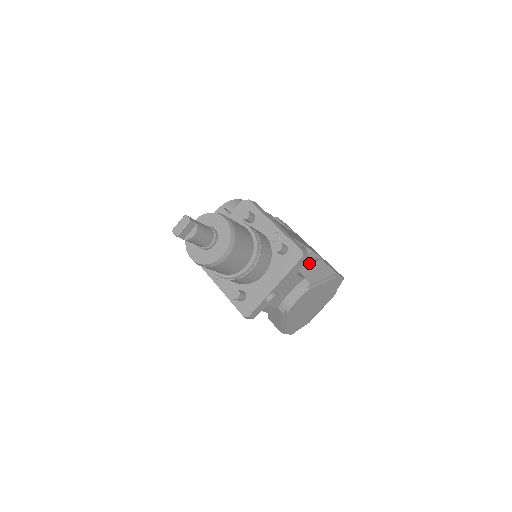
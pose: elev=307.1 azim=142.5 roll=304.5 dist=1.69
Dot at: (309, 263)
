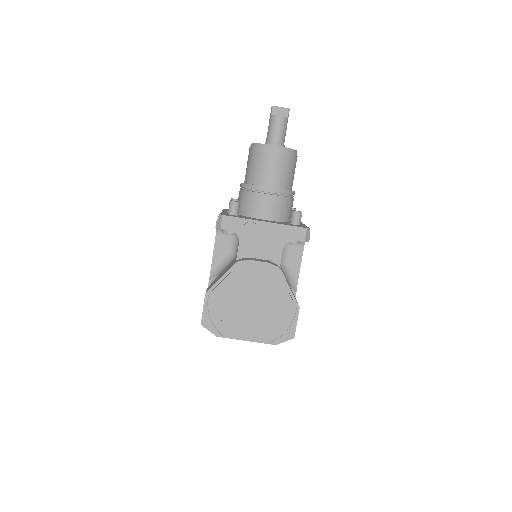
Dot at: (288, 283)
